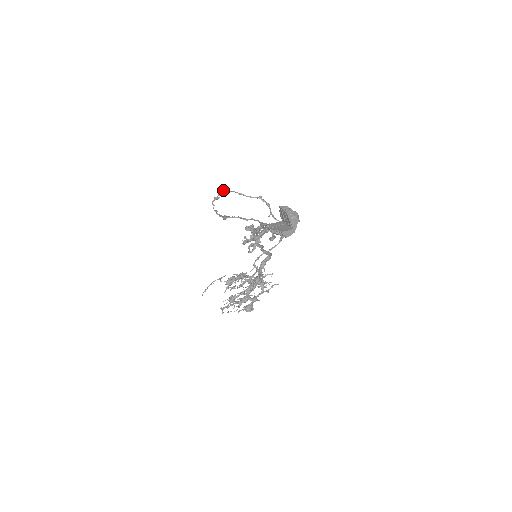
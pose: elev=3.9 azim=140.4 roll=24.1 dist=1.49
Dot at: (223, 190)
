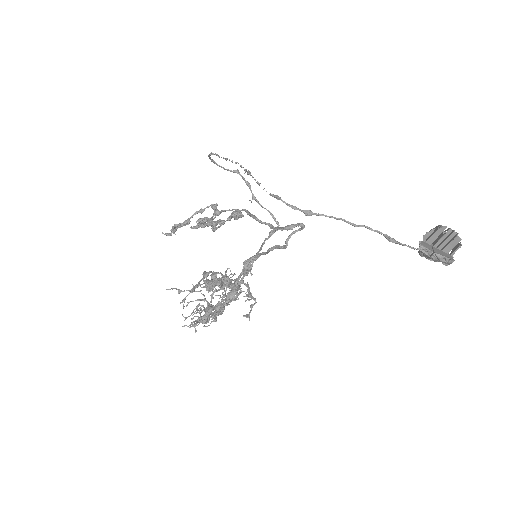
Dot at: (217, 154)
